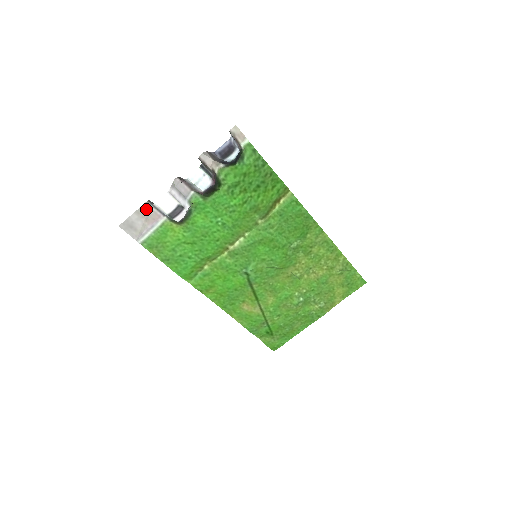
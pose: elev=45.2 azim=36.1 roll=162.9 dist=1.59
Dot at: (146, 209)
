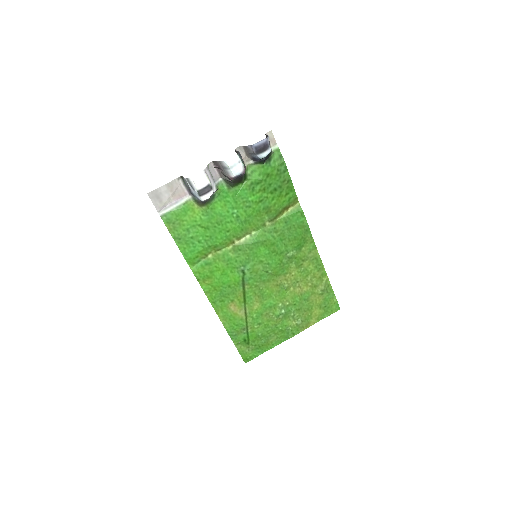
Dot at: (176, 184)
